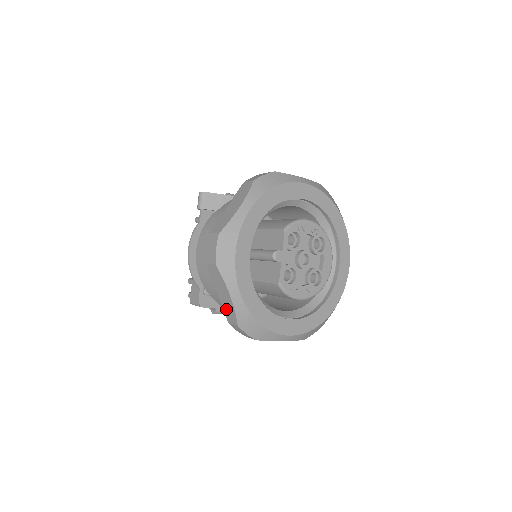
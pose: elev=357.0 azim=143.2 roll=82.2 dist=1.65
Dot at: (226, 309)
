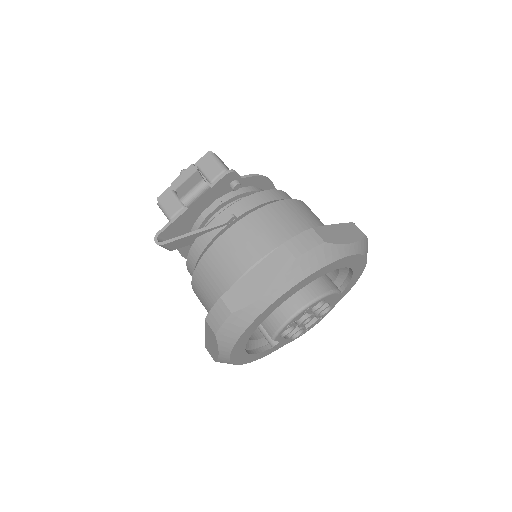
Dot at: occluded
